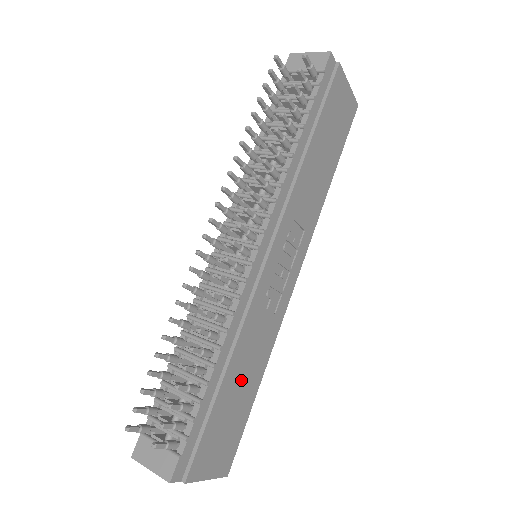
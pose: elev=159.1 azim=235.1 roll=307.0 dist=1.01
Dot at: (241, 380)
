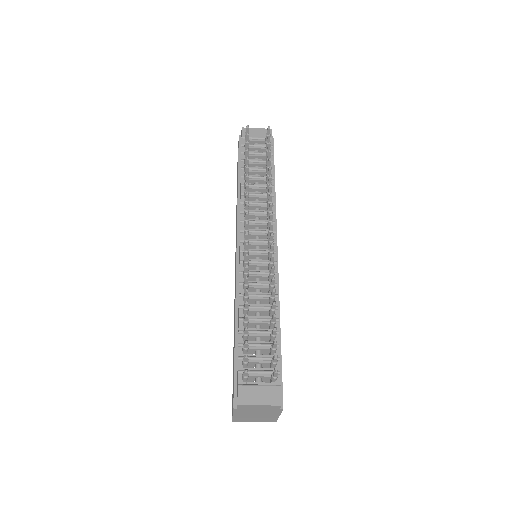
Dot at: occluded
